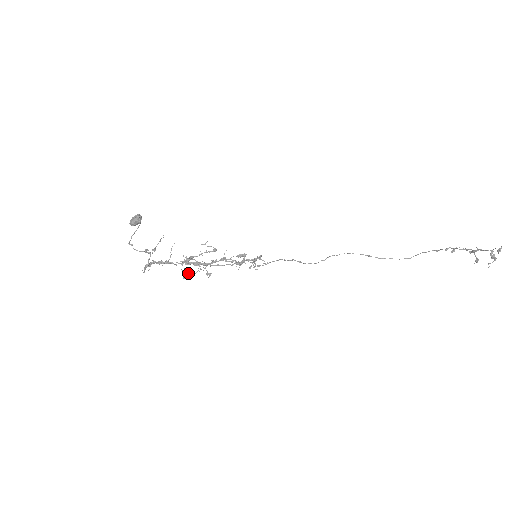
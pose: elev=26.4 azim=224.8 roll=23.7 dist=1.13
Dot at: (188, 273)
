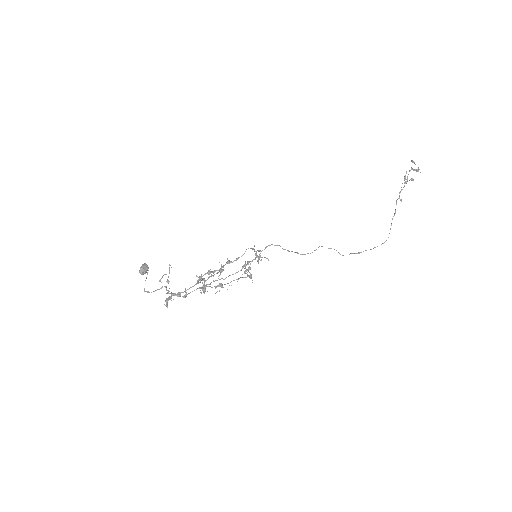
Dot at: (206, 286)
